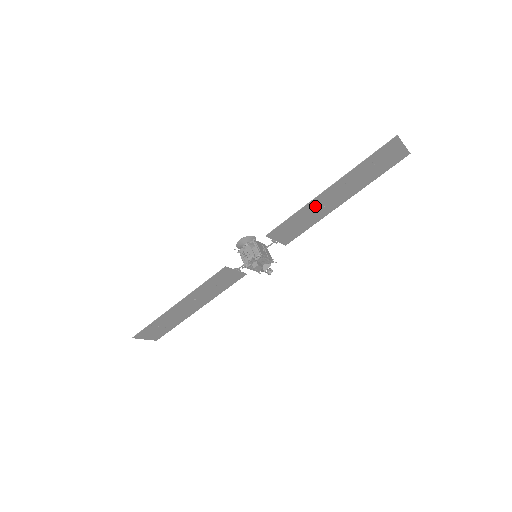
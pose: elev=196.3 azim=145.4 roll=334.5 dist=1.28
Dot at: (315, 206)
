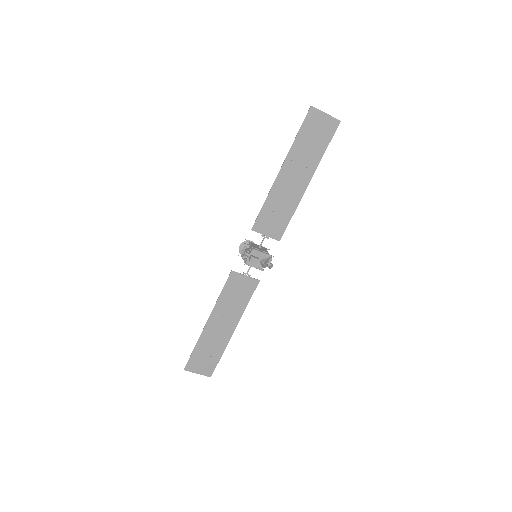
Dot at: (281, 191)
